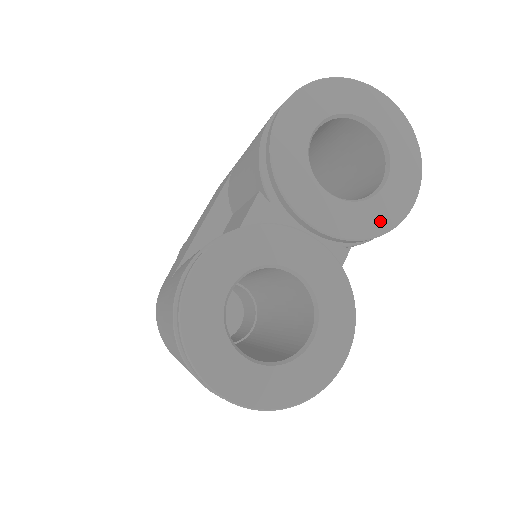
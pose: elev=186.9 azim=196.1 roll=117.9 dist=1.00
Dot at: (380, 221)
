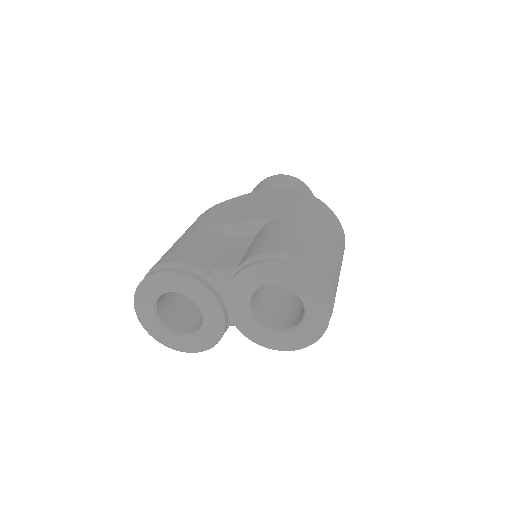
Dot at: (260, 339)
